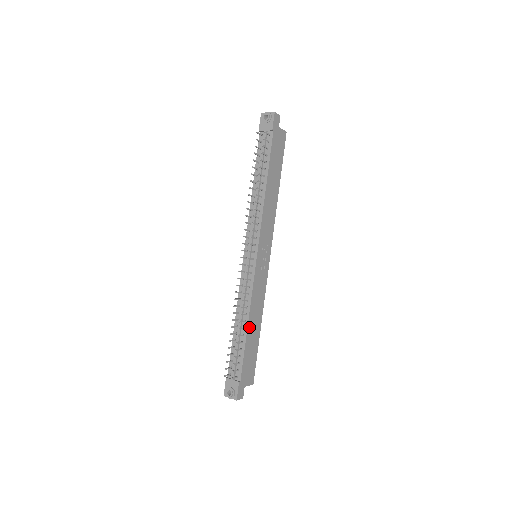
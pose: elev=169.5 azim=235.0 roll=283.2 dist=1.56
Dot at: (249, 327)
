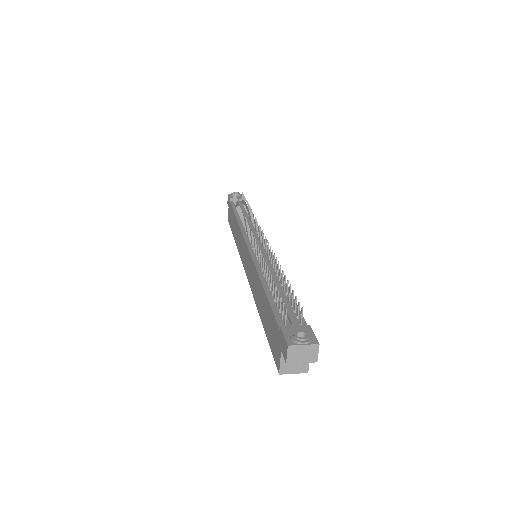
Dot at: occluded
